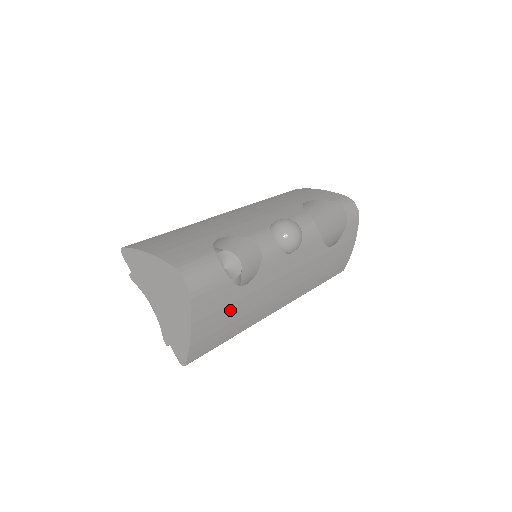
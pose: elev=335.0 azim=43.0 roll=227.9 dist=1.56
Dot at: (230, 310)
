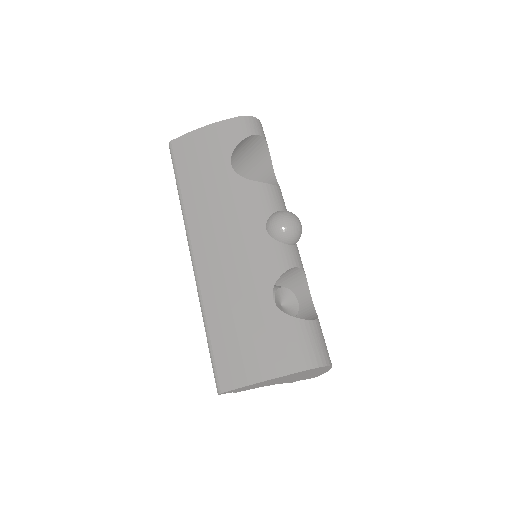
Dot at: occluded
